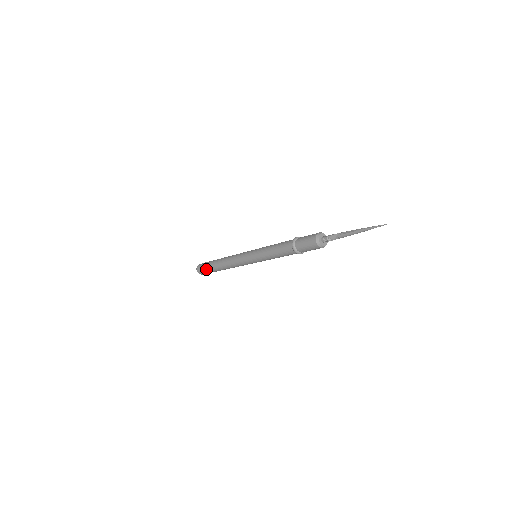
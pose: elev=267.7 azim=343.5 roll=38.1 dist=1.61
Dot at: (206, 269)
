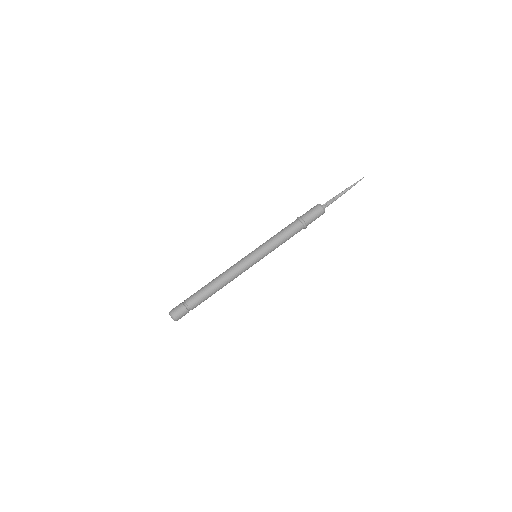
Dot at: (189, 302)
